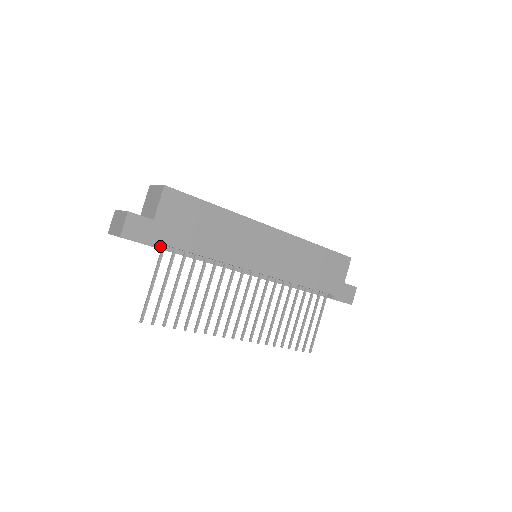
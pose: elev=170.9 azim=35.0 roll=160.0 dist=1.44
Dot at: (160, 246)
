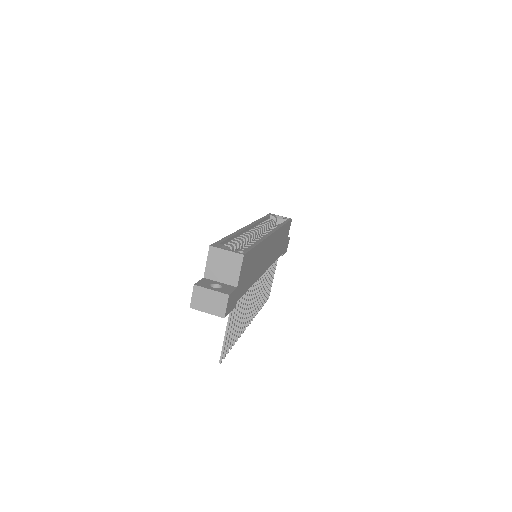
Dot at: occluded
